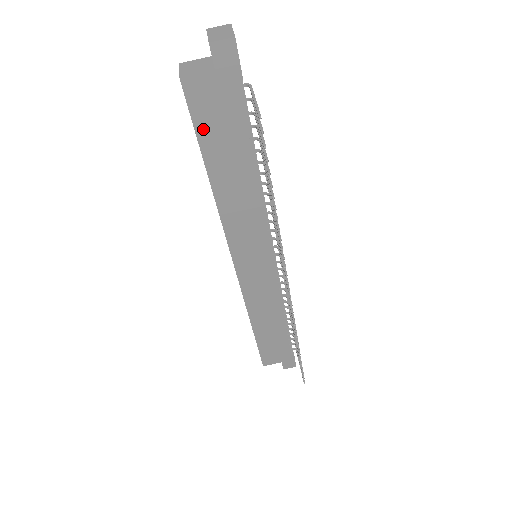
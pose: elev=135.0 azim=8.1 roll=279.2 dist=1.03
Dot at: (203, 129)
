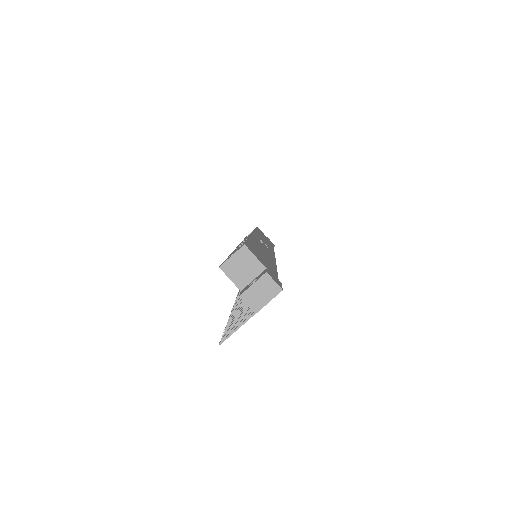
Dot at: occluded
